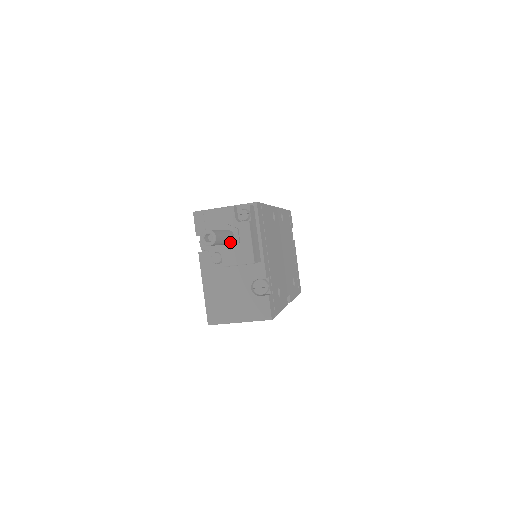
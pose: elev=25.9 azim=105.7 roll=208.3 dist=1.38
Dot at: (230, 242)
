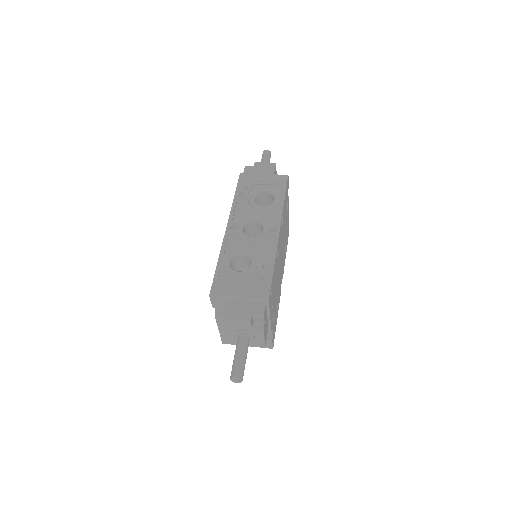
Dot at: occluded
